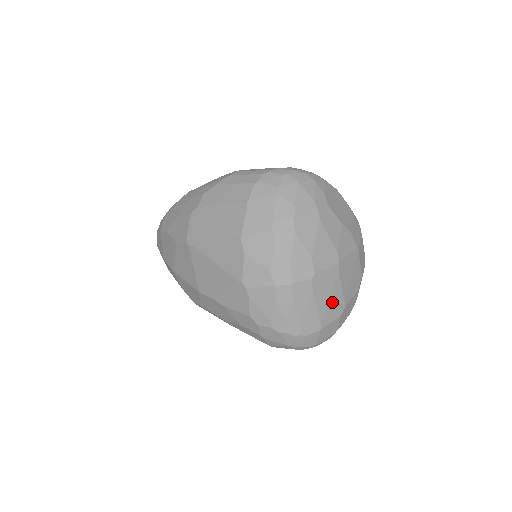
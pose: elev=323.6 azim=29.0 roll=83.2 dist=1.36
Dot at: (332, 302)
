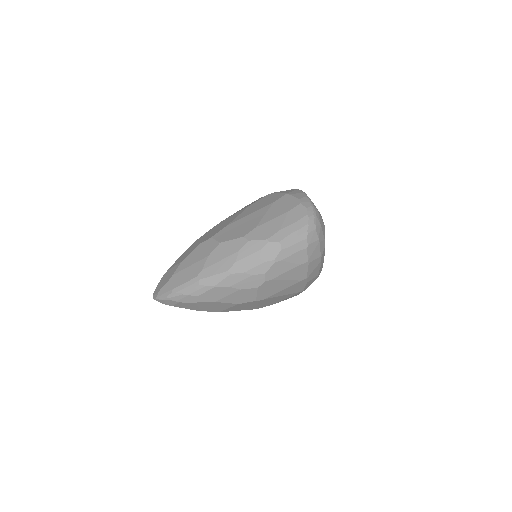
Dot at: occluded
